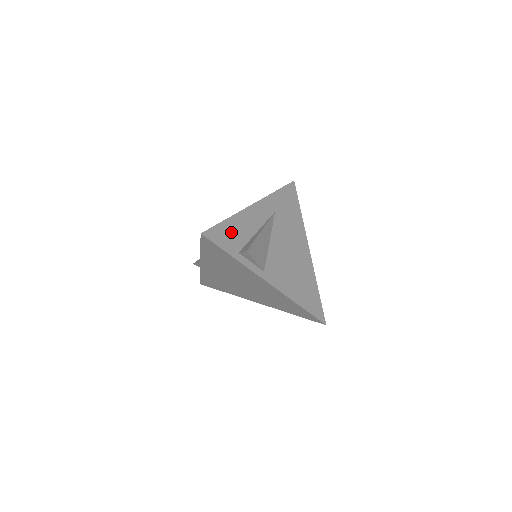
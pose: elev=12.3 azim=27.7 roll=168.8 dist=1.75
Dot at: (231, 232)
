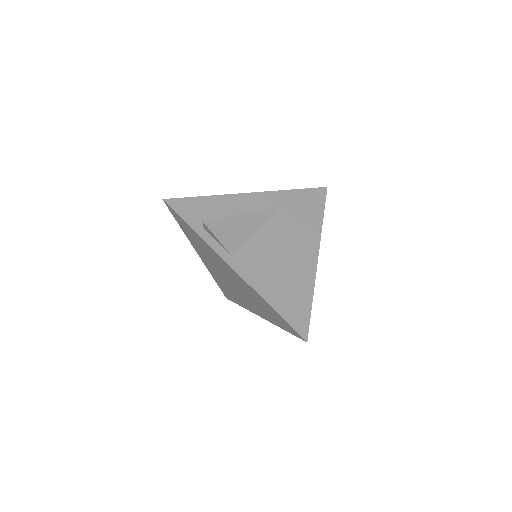
Dot at: (204, 208)
